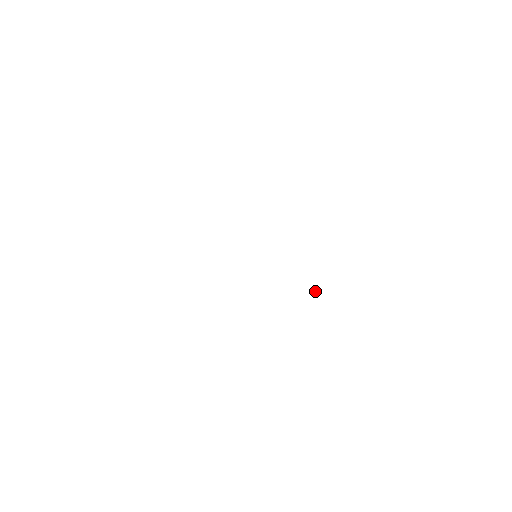
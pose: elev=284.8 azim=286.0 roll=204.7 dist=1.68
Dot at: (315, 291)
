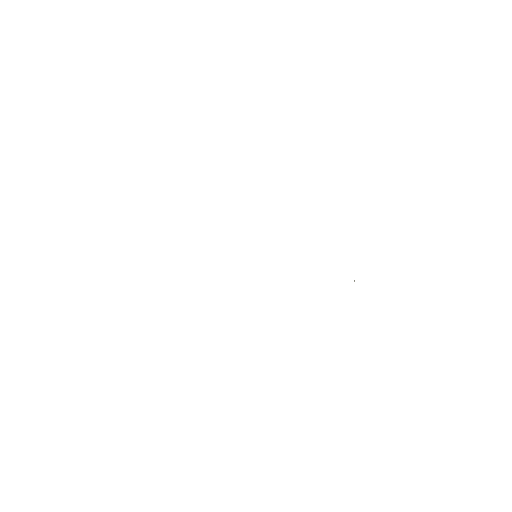
Dot at: (354, 280)
